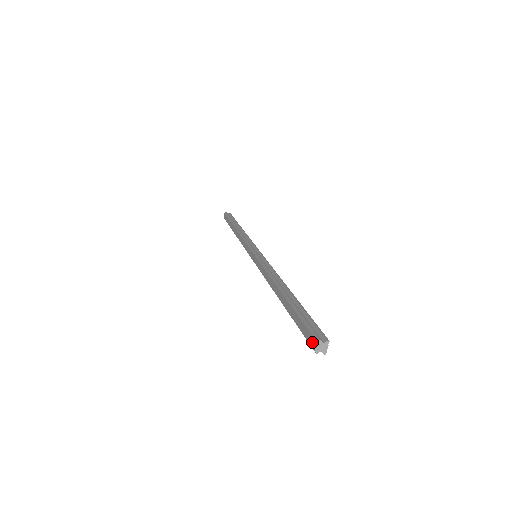
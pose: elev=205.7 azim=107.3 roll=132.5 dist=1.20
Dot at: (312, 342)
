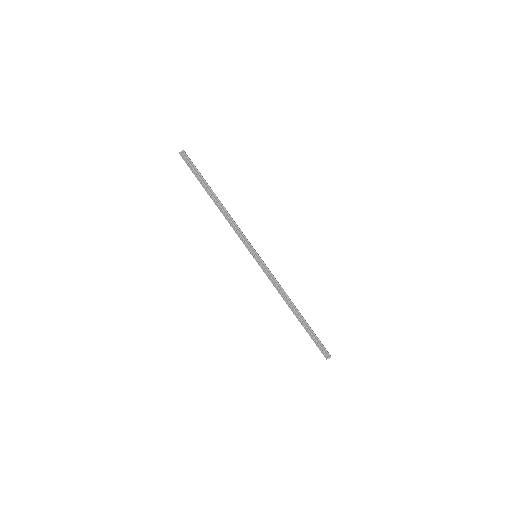
Dot at: occluded
